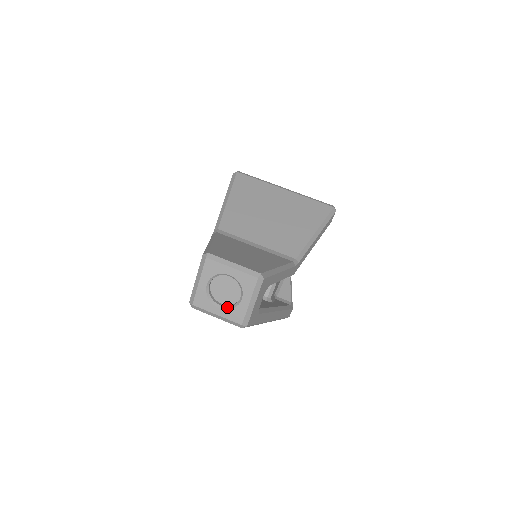
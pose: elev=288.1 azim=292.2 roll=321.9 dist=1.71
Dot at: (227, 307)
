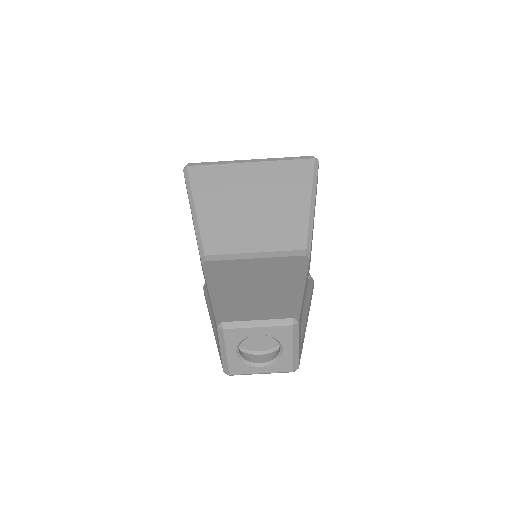
Dot at: (269, 362)
